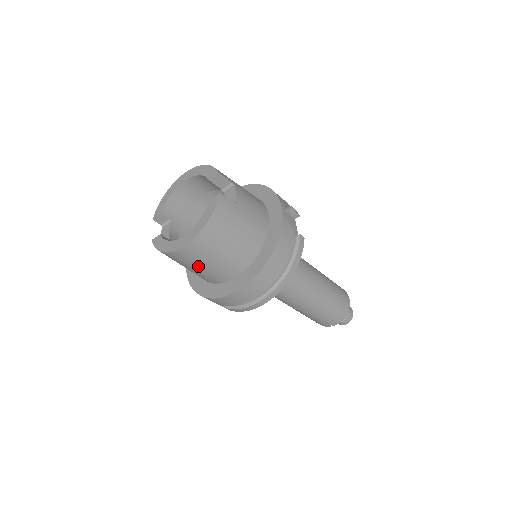
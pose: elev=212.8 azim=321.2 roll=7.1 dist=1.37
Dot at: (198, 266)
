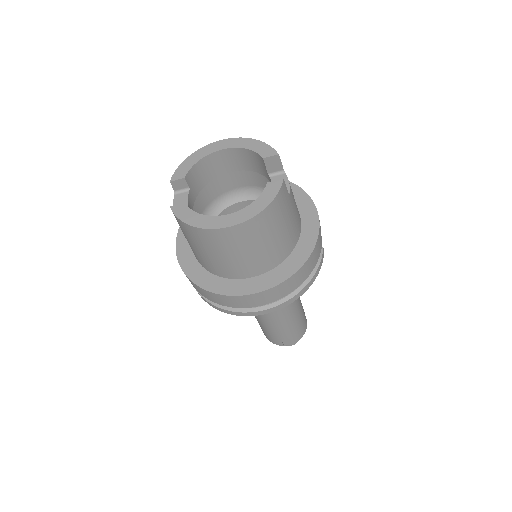
Dot at: (224, 253)
